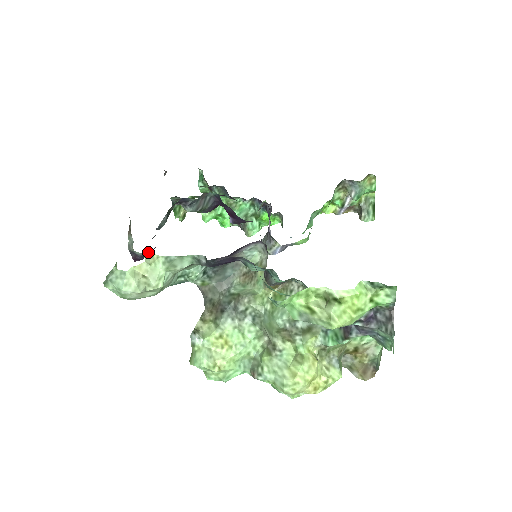
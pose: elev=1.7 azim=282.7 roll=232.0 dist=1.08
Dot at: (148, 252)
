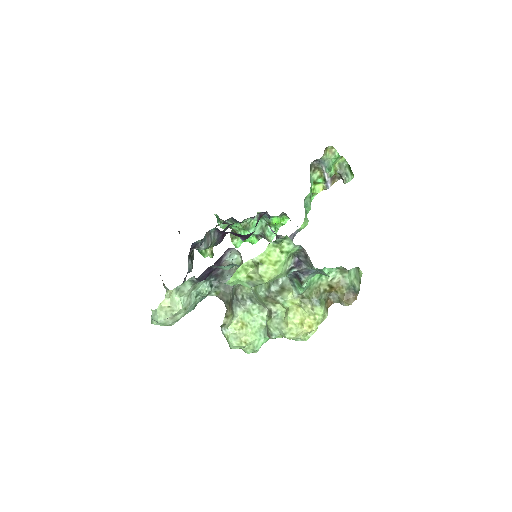
Dot at: (167, 291)
